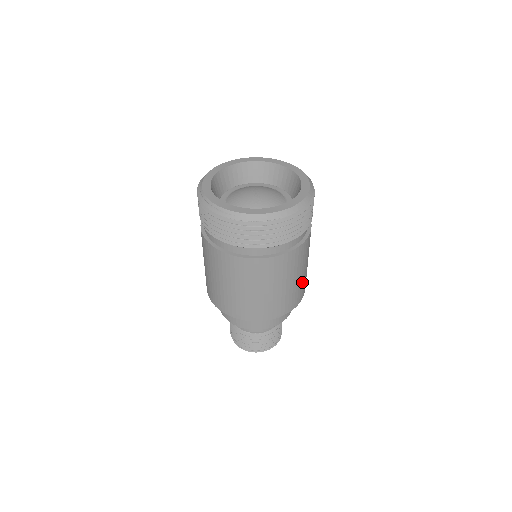
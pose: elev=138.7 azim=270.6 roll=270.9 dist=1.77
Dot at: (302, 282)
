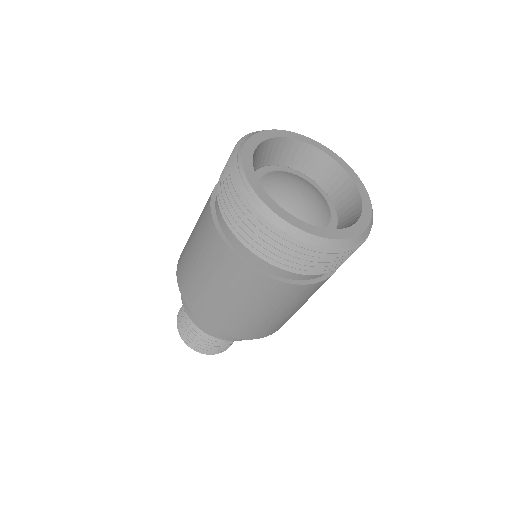
Dot at: (286, 318)
